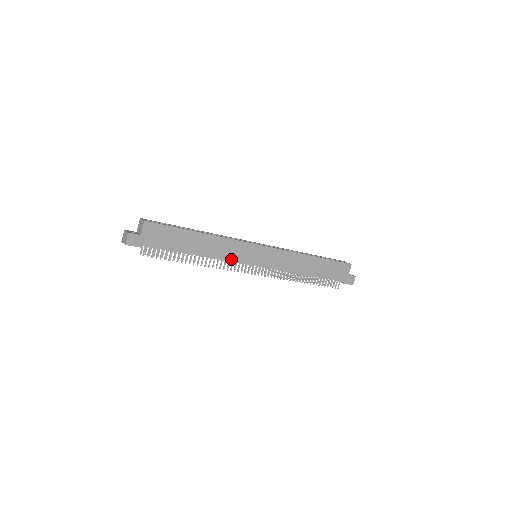
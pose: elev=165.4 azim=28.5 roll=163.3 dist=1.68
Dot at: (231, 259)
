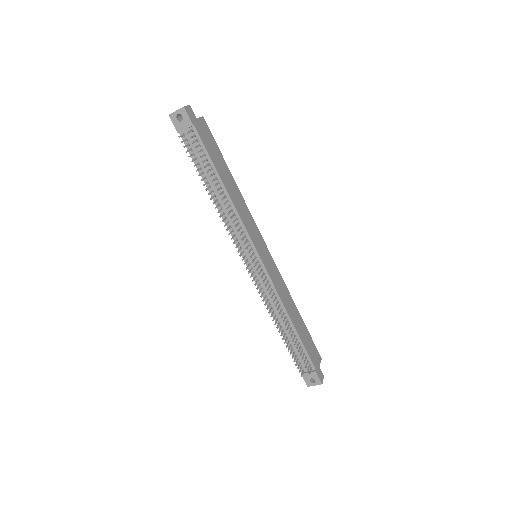
Dot at: (245, 224)
